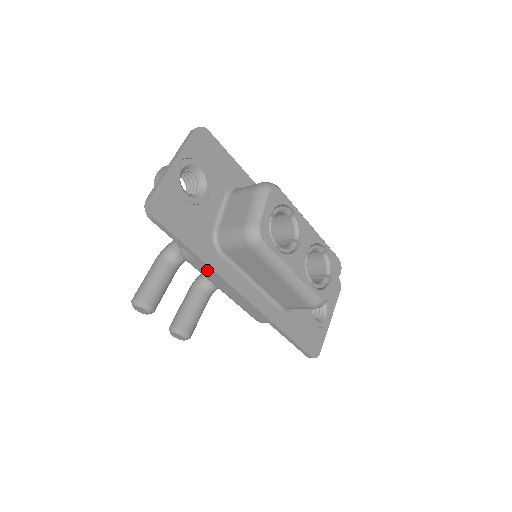
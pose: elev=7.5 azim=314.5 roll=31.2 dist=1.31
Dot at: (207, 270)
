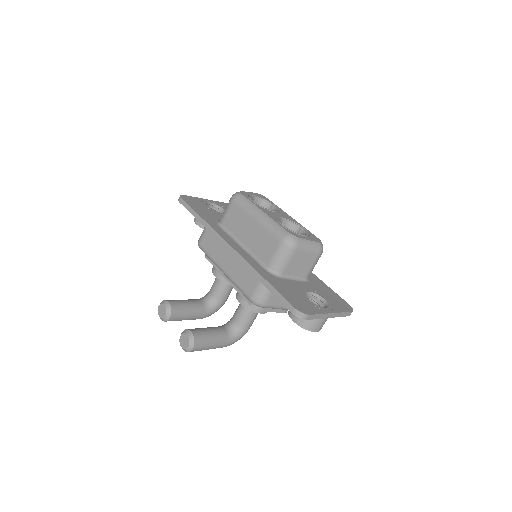
Dot at: (211, 245)
